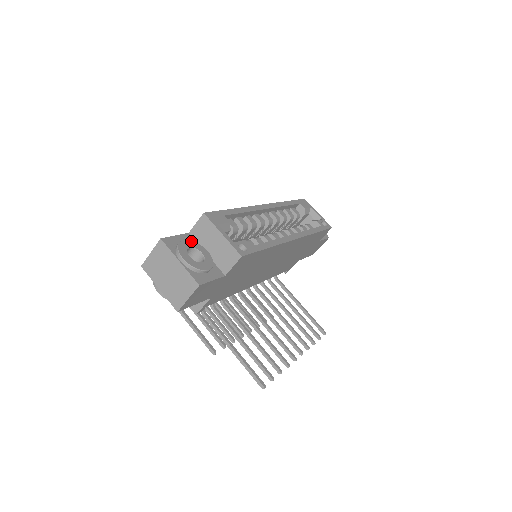
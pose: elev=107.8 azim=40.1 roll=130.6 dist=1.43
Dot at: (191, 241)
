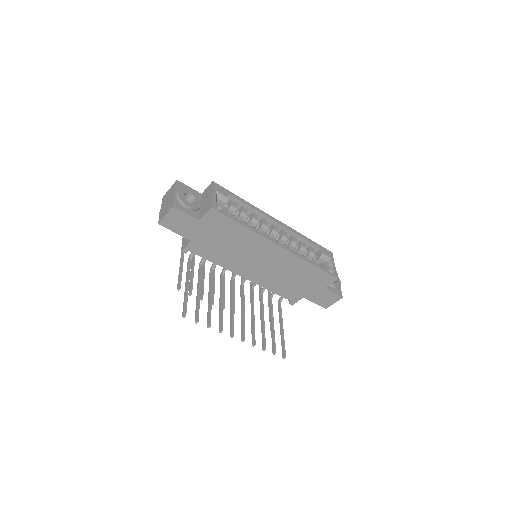
Dot at: occluded
